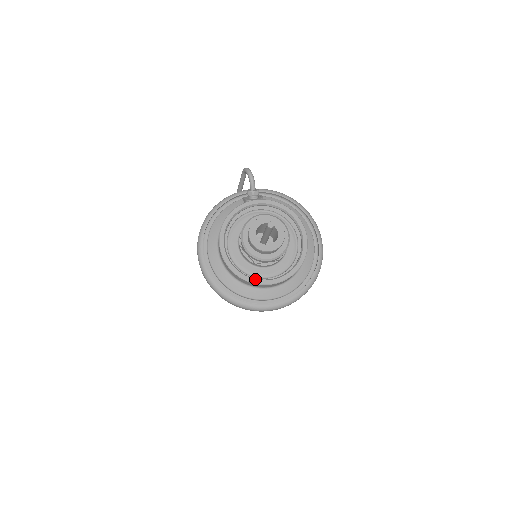
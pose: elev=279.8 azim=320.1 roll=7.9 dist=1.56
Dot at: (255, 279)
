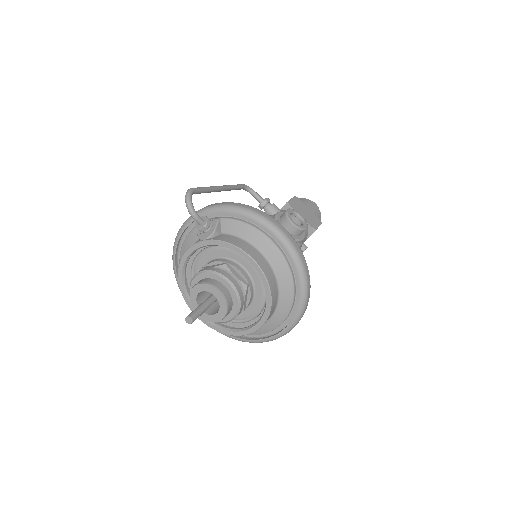
Dot at: (223, 330)
